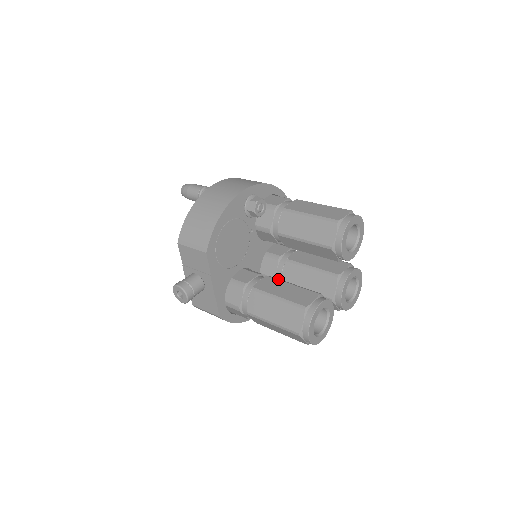
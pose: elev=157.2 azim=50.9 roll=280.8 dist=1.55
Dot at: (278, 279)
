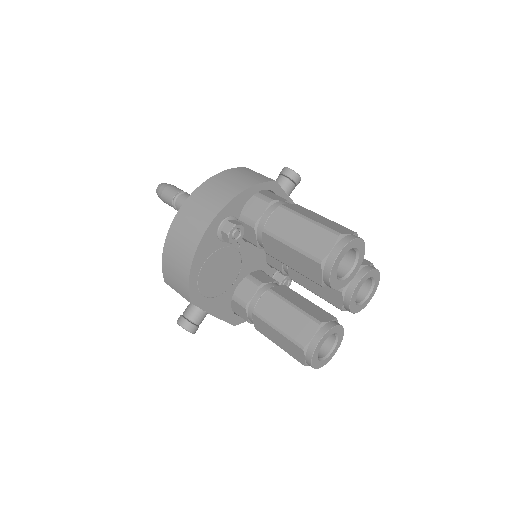
Dot at: (278, 297)
